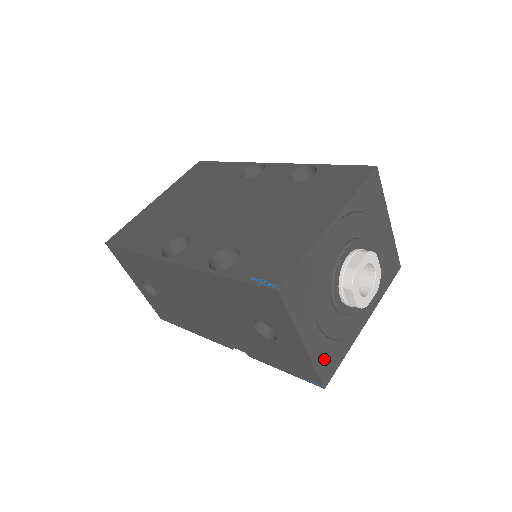
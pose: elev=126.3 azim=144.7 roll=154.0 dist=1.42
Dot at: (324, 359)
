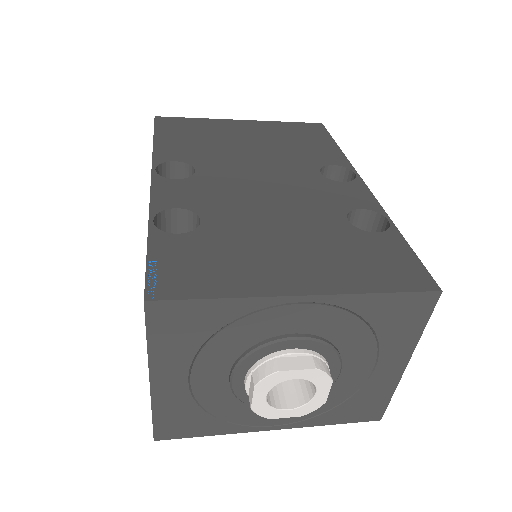
Dot at: (174, 416)
